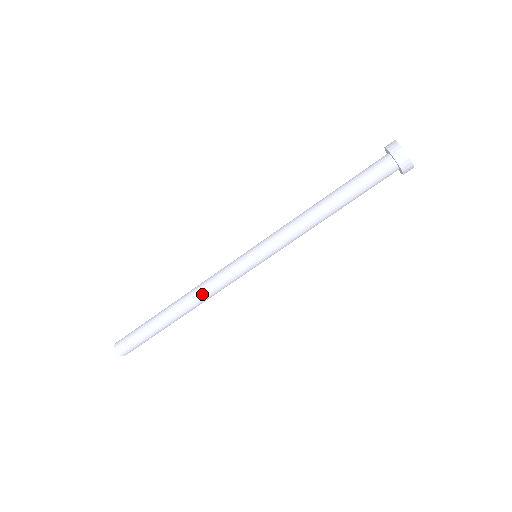
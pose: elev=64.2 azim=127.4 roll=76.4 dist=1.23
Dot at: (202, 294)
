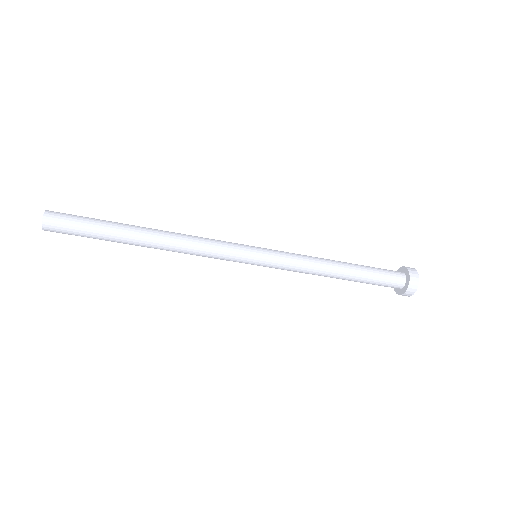
Dot at: (186, 250)
